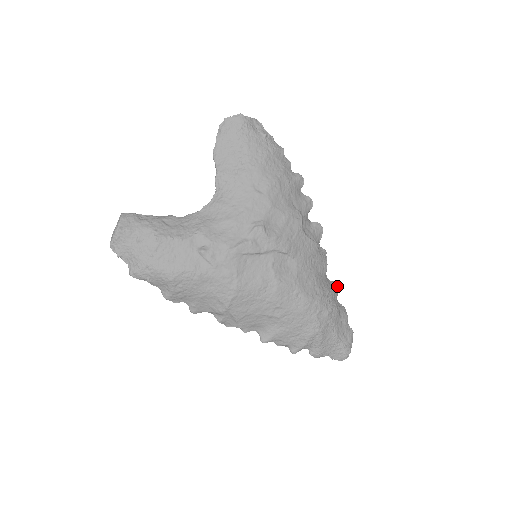
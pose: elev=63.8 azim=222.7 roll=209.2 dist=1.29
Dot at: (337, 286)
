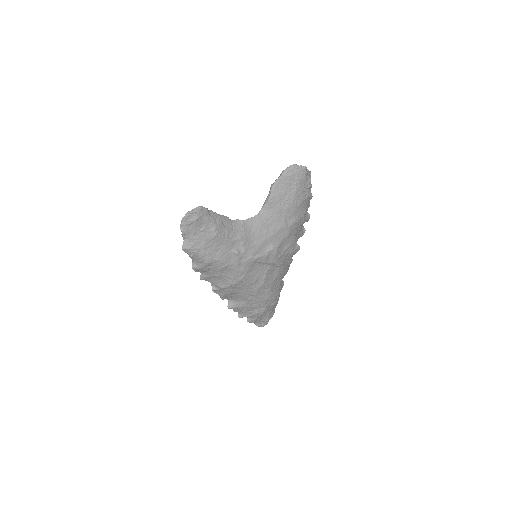
Dot at: occluded
